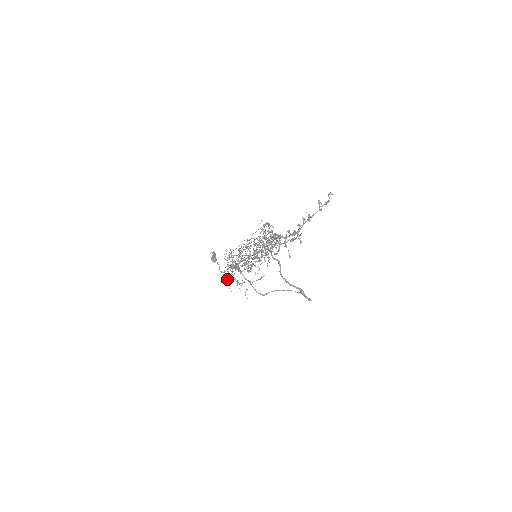
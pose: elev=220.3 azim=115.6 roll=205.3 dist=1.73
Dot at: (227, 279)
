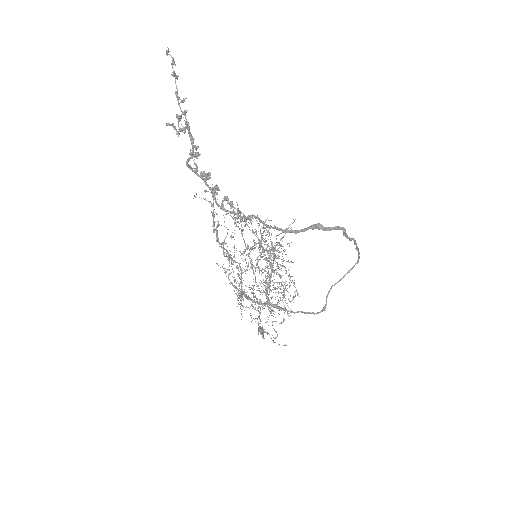
Dot at: occluded
